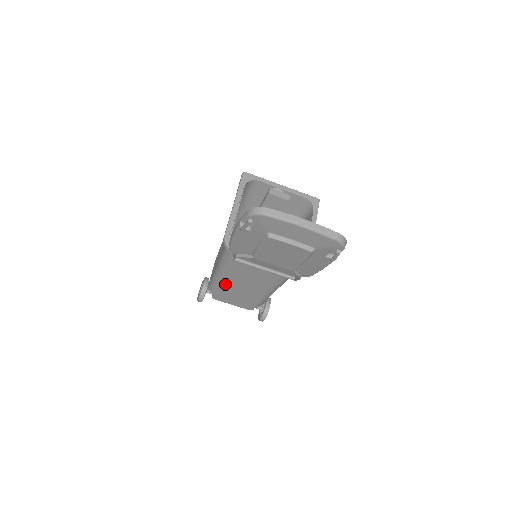
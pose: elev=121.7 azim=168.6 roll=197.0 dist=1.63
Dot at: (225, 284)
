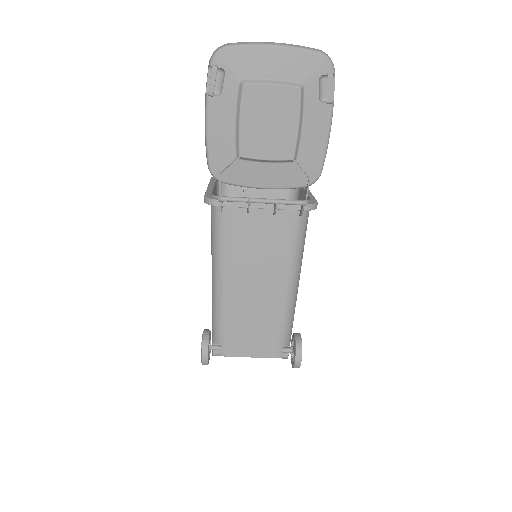
Dot at: (229, 302)
